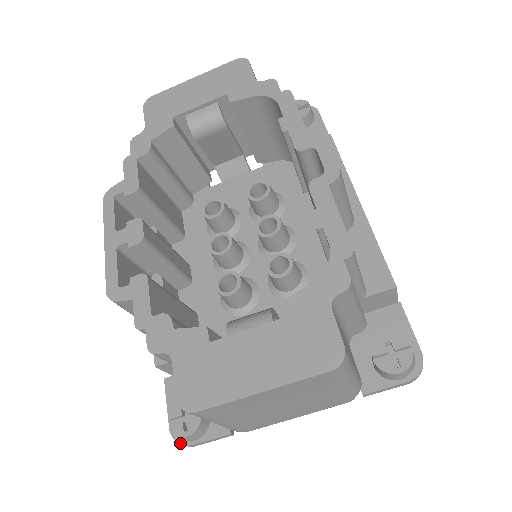
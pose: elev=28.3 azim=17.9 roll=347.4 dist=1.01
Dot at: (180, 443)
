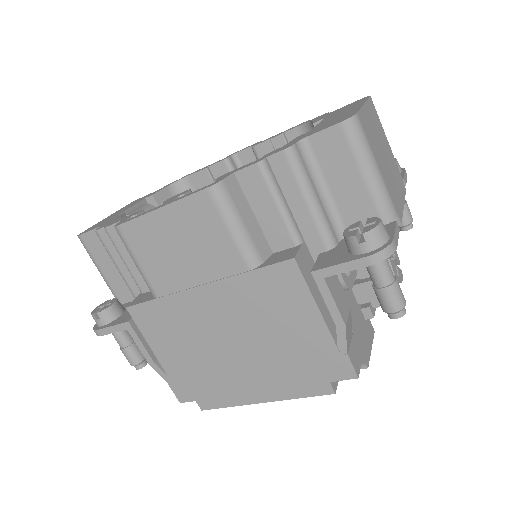
Dot at: (386, 246)
